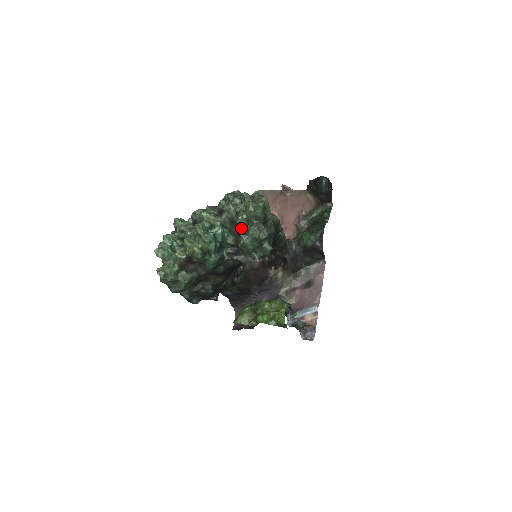
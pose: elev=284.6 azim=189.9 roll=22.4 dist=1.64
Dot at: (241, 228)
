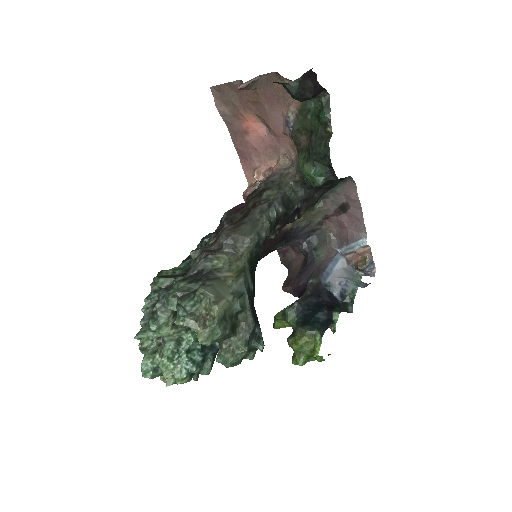
Dot at: occluded
